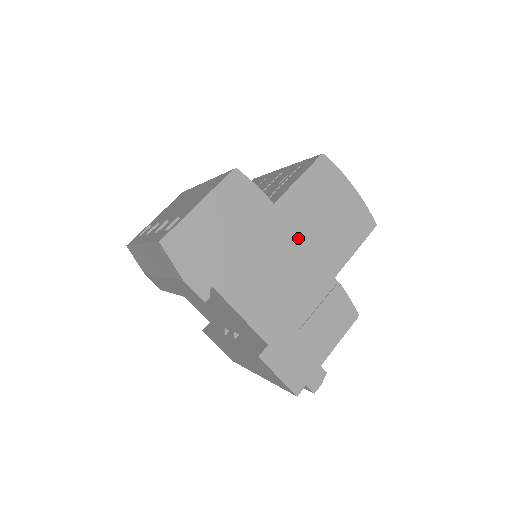
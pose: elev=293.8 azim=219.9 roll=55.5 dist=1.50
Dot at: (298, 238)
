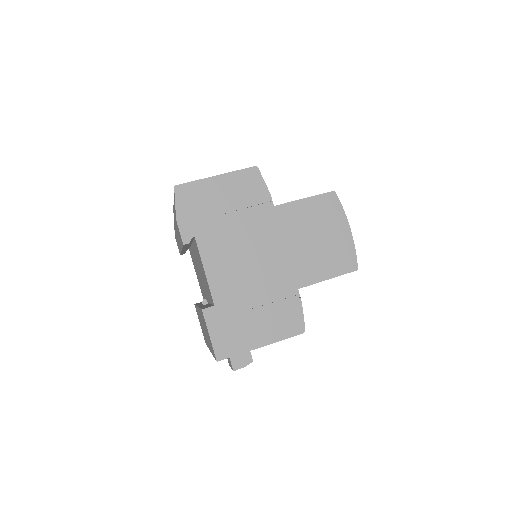
Dot at: (281, 241)
